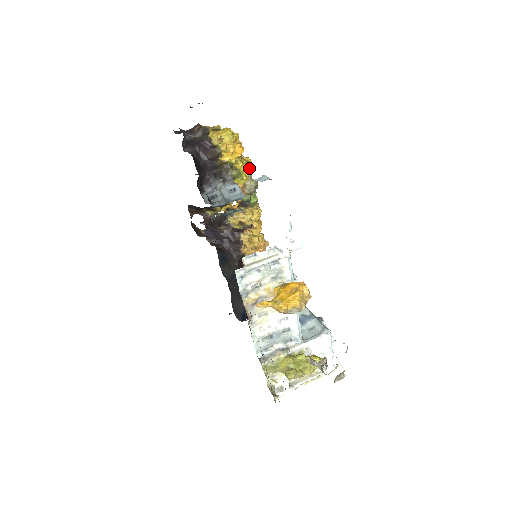
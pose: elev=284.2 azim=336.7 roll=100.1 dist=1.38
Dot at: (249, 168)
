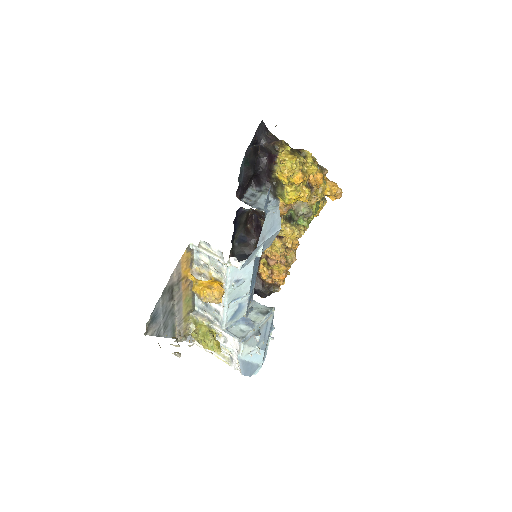
Dot at: (295, 196)
